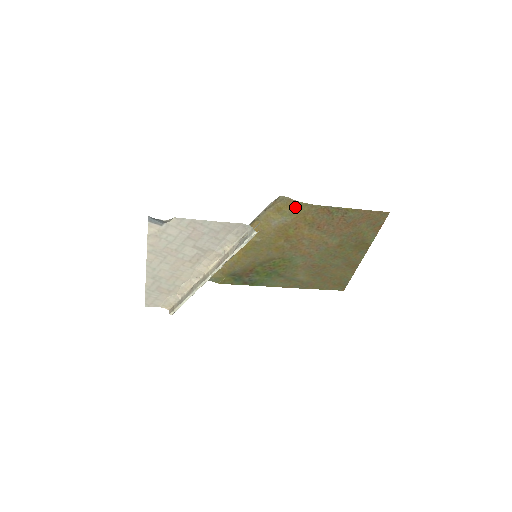
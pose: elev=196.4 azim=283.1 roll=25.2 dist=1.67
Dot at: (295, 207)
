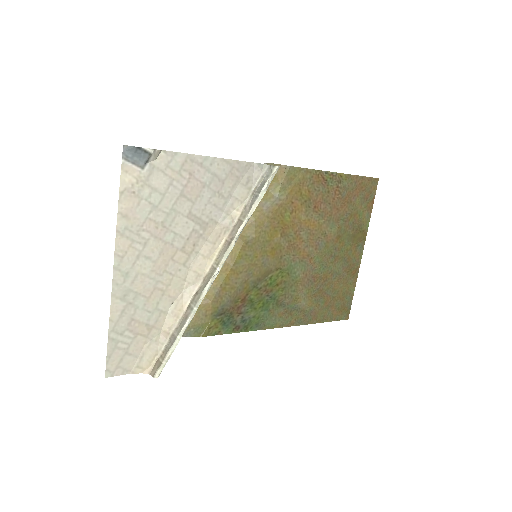
Dot at: (288, 175)
